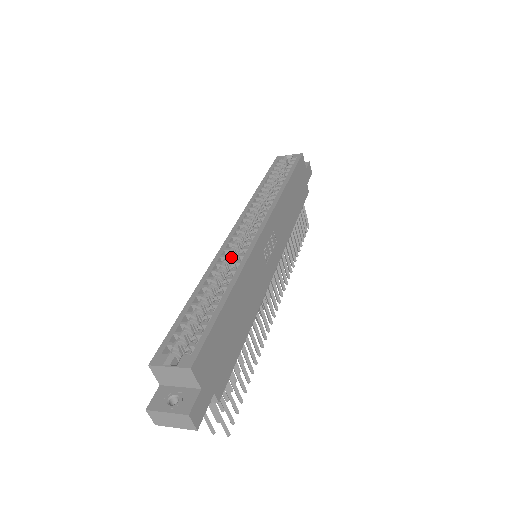
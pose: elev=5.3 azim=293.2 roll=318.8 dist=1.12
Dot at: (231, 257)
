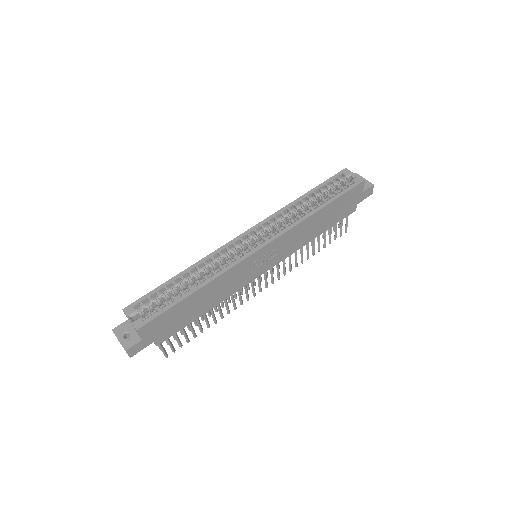
Dot at: (225, 257)
